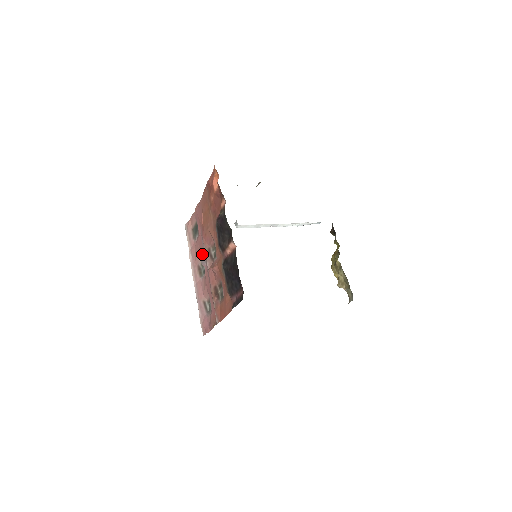
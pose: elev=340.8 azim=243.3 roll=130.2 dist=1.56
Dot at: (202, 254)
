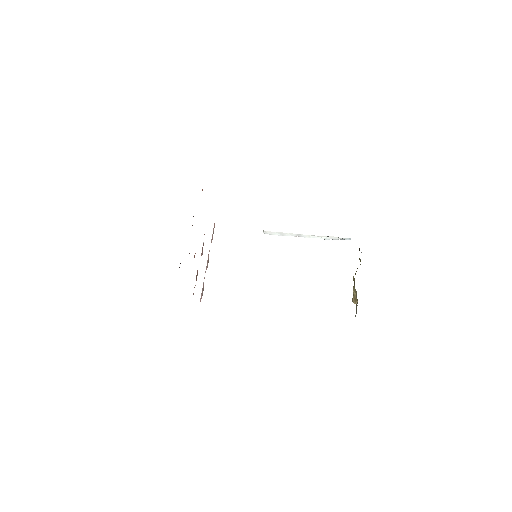
Dot at: occluded
